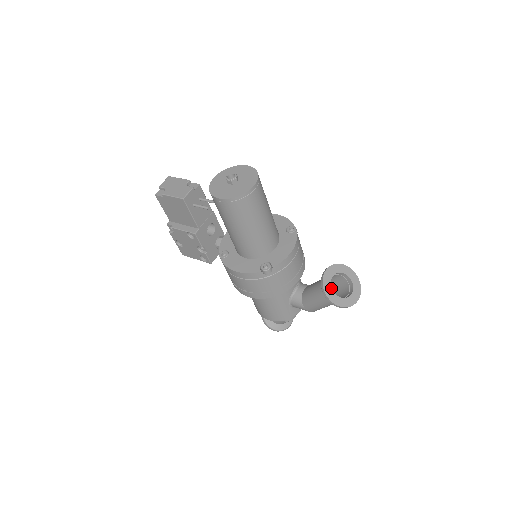
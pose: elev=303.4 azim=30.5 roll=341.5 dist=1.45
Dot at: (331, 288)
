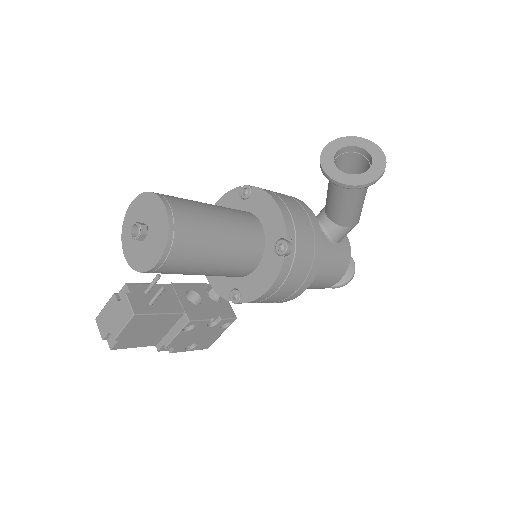
Dot at: (351, 175)
